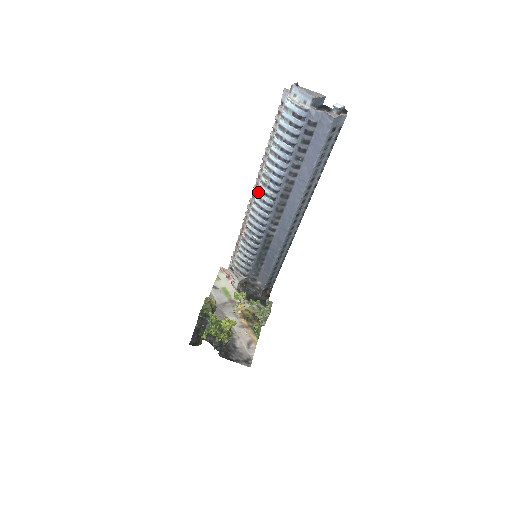
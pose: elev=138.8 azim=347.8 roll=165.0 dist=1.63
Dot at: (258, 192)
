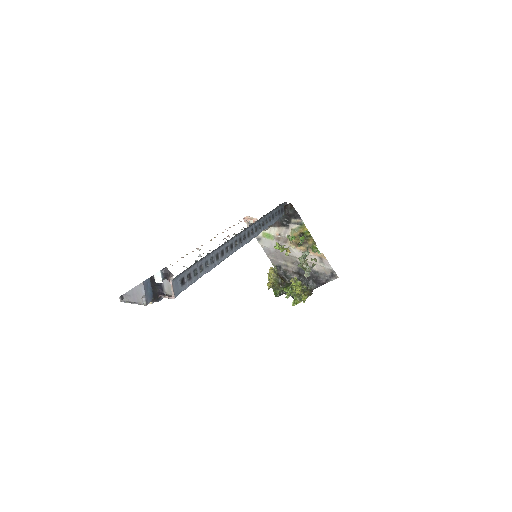
Dot at: occluded
